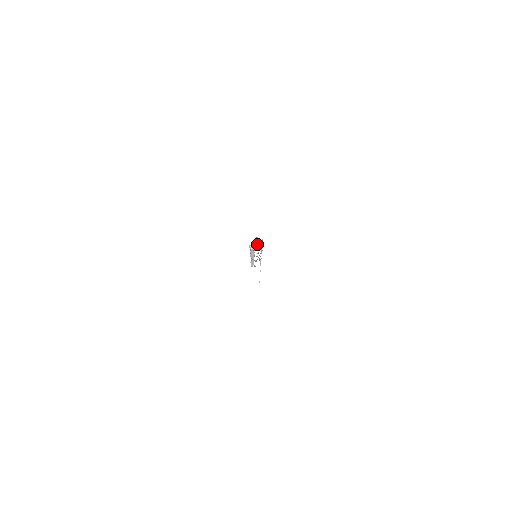
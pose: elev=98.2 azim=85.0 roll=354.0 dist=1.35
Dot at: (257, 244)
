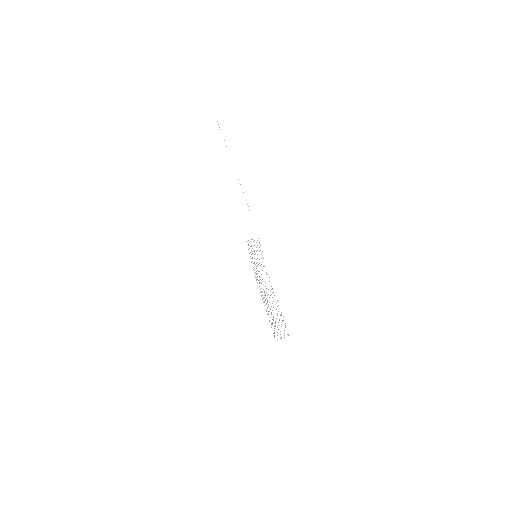
Dot at: occluded
